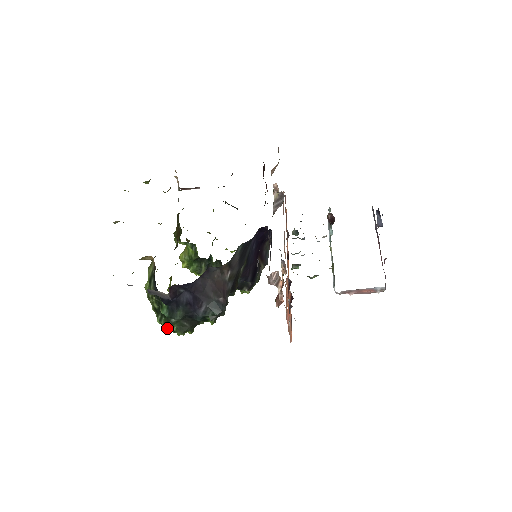
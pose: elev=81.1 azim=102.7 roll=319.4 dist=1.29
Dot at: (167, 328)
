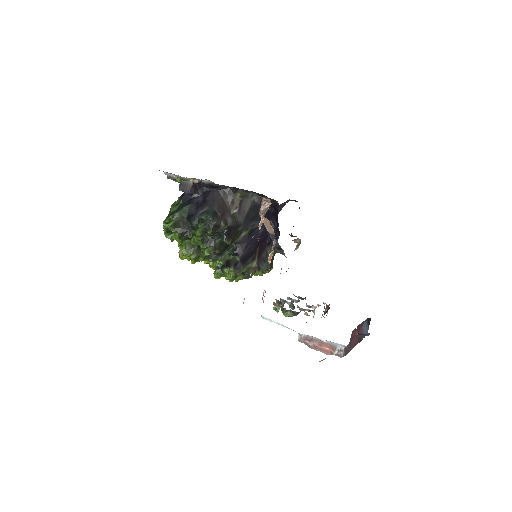
Dot at: (165, 228)
